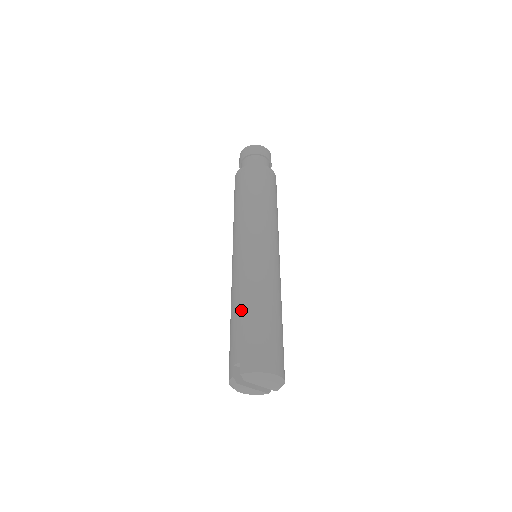
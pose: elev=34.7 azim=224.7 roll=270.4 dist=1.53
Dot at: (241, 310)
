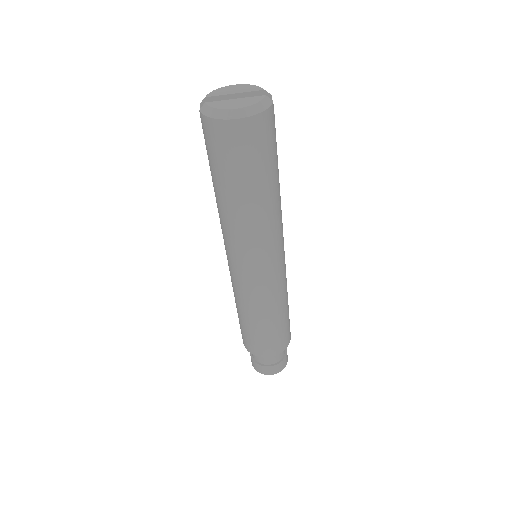
Dot at: occluded
